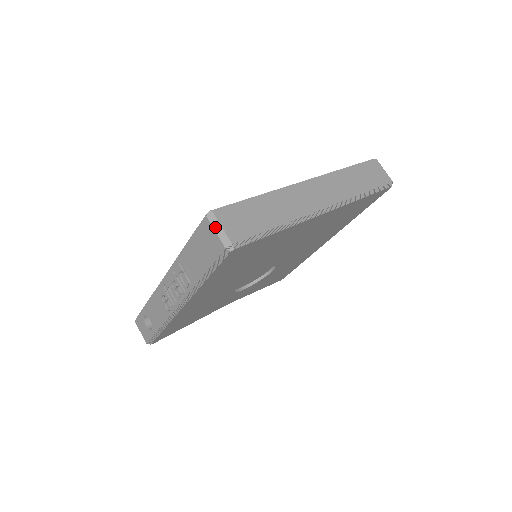
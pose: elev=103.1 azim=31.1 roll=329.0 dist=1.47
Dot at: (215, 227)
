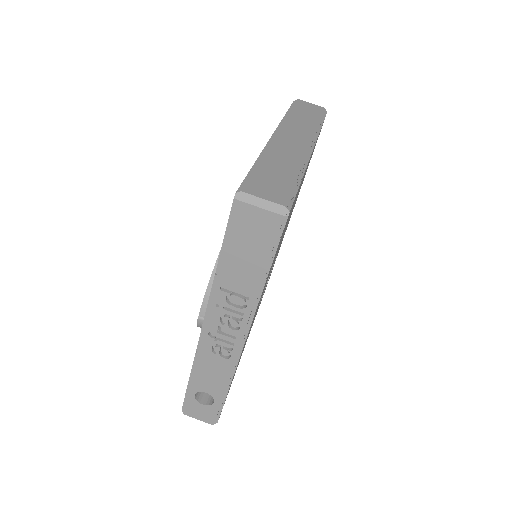
Dot at: (255, 203)
